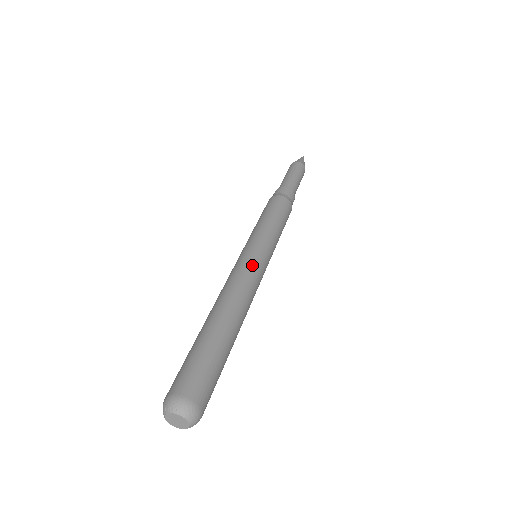
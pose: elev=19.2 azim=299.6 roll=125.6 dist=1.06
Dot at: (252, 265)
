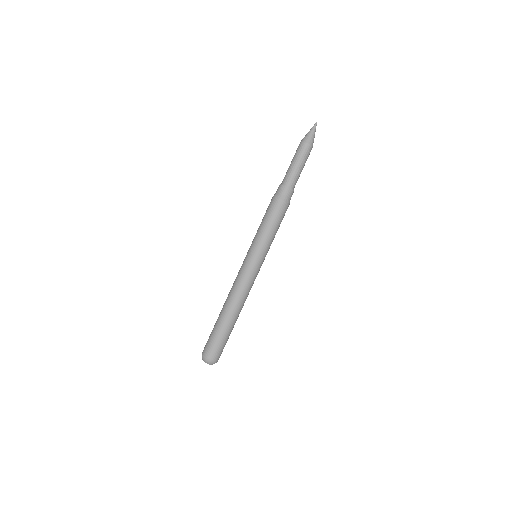
Dot at: (249, 275)
